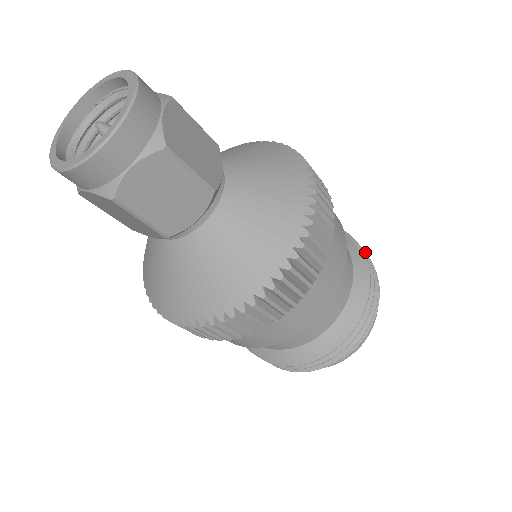
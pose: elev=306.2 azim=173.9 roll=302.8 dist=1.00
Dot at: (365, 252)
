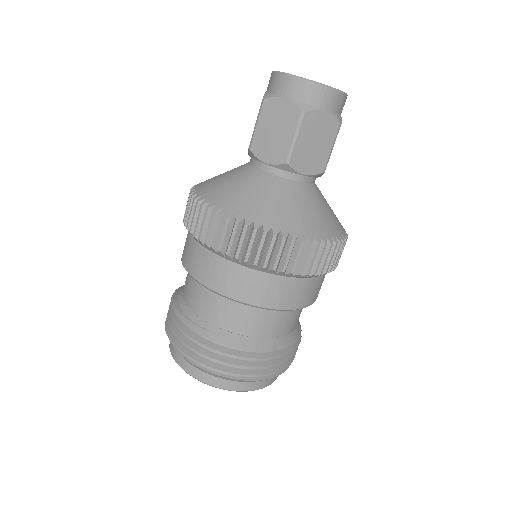
Dot at: occluded
